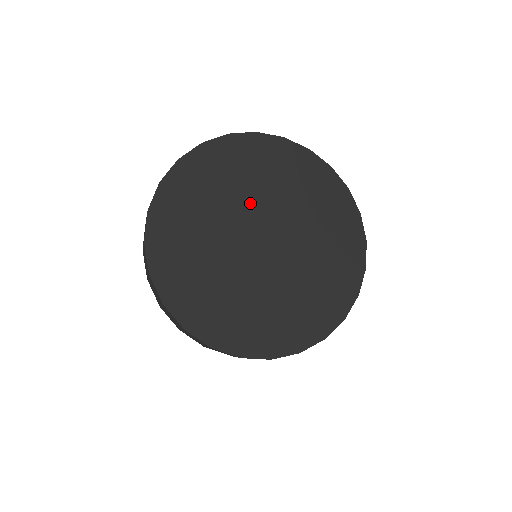
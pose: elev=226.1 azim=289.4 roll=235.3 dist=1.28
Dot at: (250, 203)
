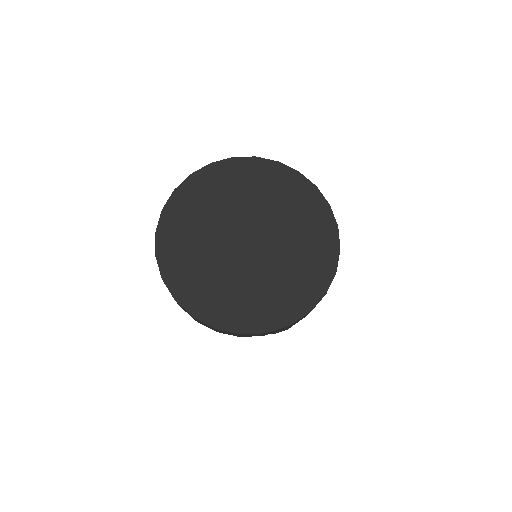
Dot at: (234, 213)
